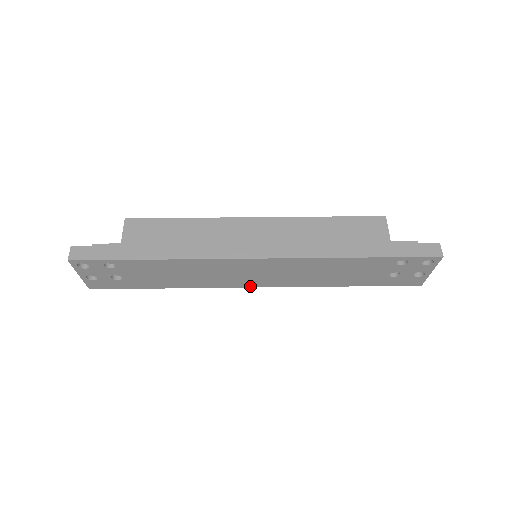
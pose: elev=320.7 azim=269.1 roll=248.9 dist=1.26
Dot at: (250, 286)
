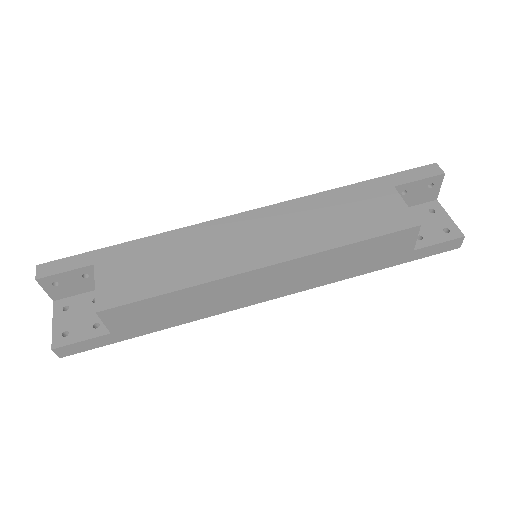
Dot at: occluded
